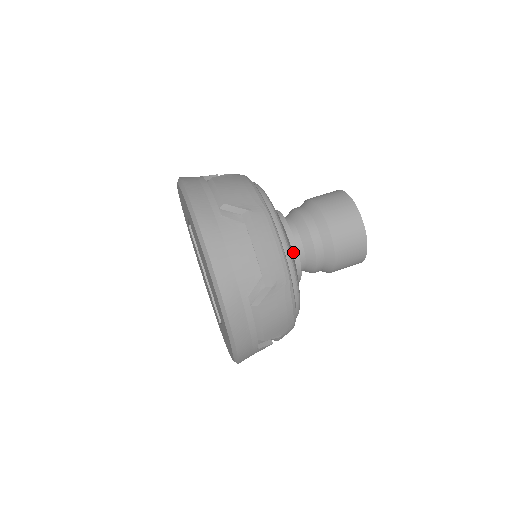
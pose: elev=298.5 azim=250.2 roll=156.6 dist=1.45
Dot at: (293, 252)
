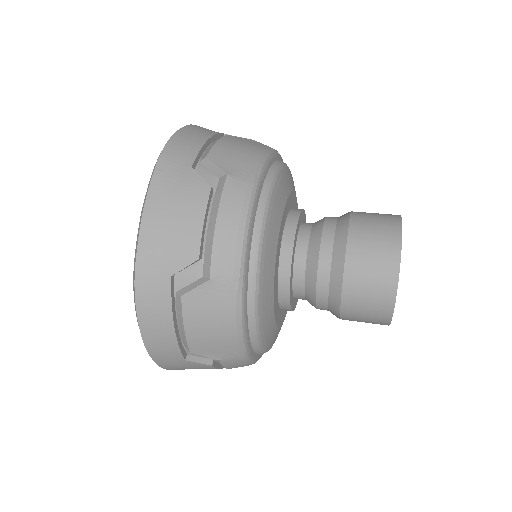
Dot at: (285, 261)
